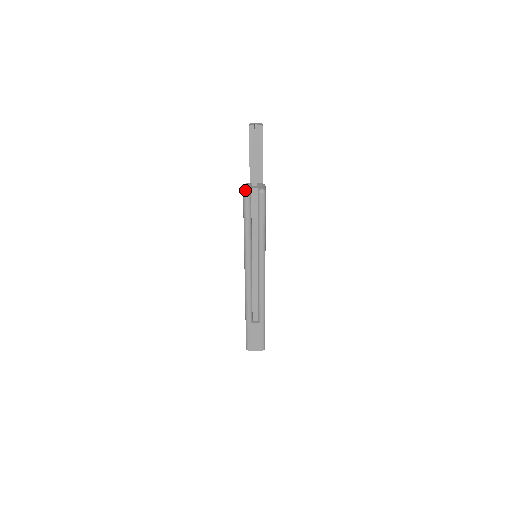
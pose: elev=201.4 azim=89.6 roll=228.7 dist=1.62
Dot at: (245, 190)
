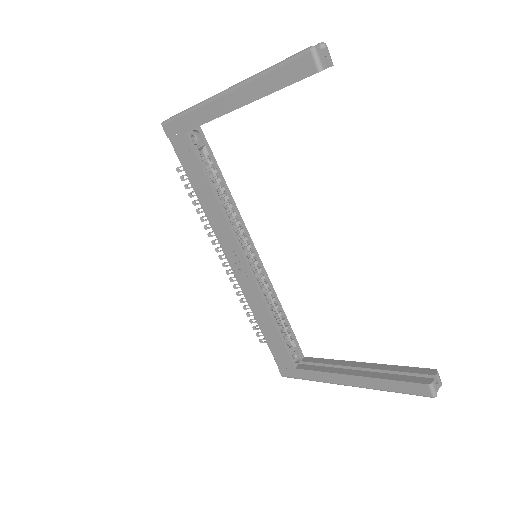
Dot at: occluded
